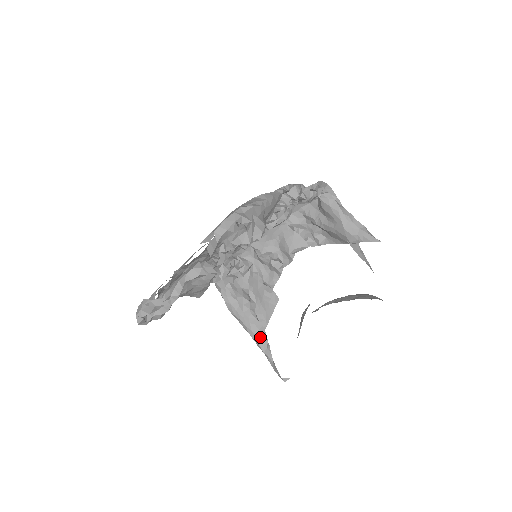
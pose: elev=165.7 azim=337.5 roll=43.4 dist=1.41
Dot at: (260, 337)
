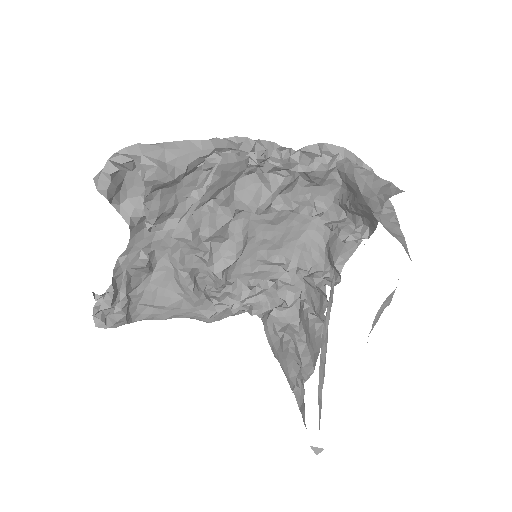
Dot at: occluded
